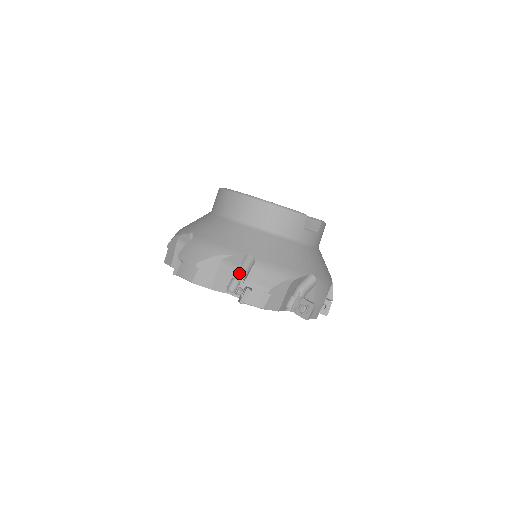
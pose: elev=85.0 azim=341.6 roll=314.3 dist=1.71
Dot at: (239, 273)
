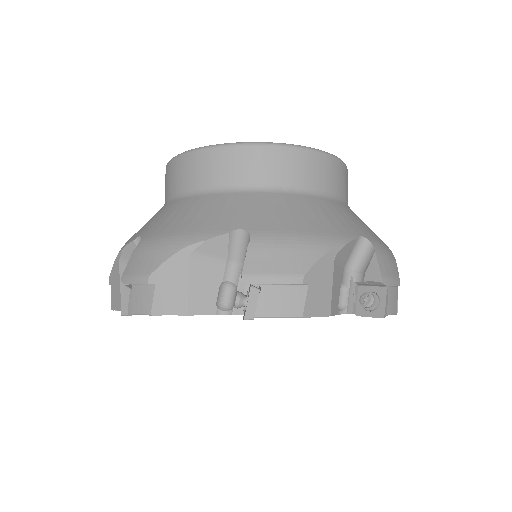
Dot at: (343, 273)
